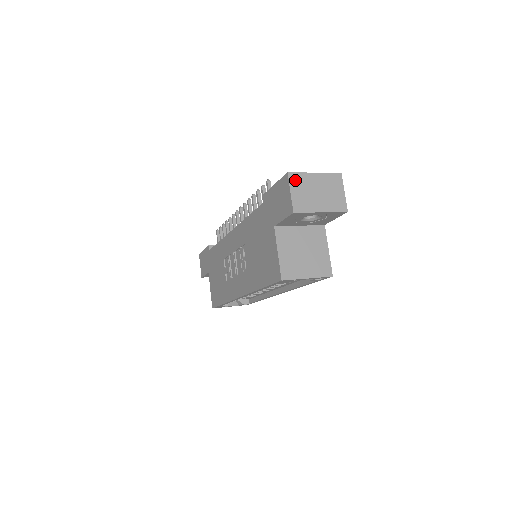
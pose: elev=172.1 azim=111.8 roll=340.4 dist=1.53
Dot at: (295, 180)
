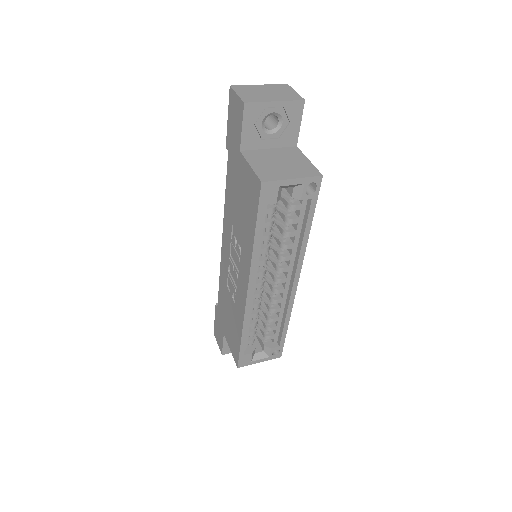
Dot at: (239, 89)
